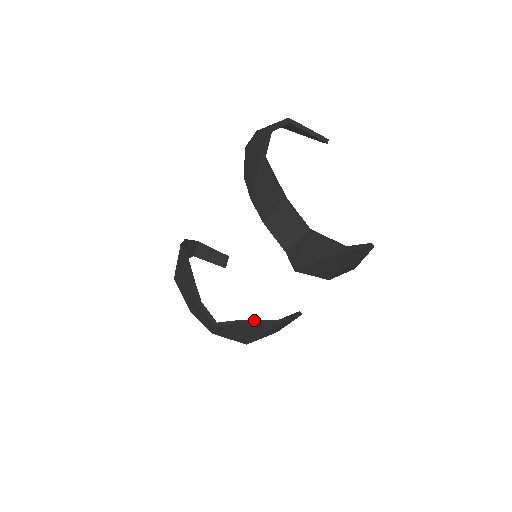
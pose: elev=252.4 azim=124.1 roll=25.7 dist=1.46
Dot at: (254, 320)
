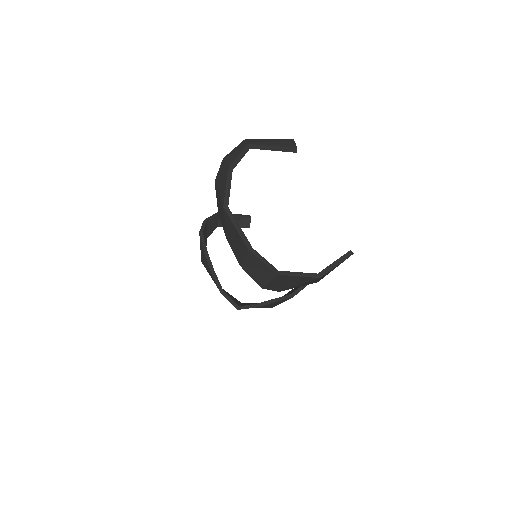
Dot at: (269, 301)
